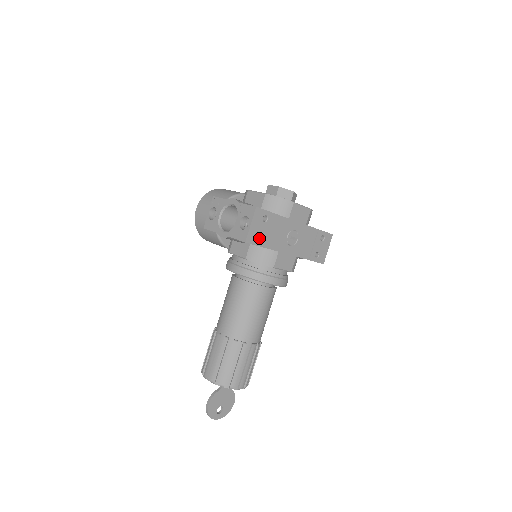
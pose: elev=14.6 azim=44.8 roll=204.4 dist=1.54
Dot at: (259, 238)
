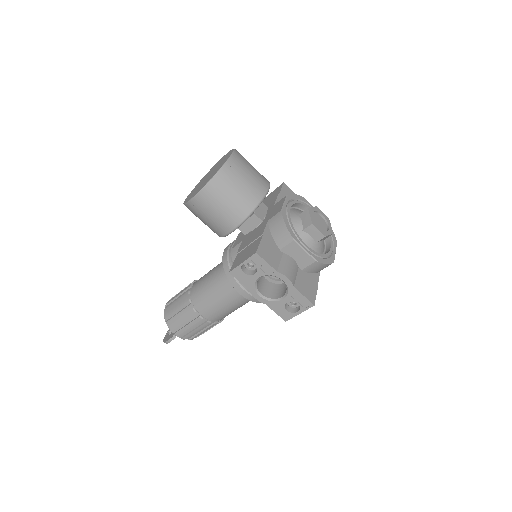
Dot at: occluded
